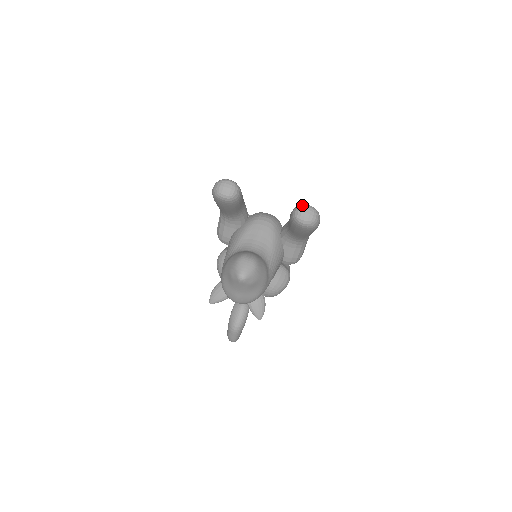
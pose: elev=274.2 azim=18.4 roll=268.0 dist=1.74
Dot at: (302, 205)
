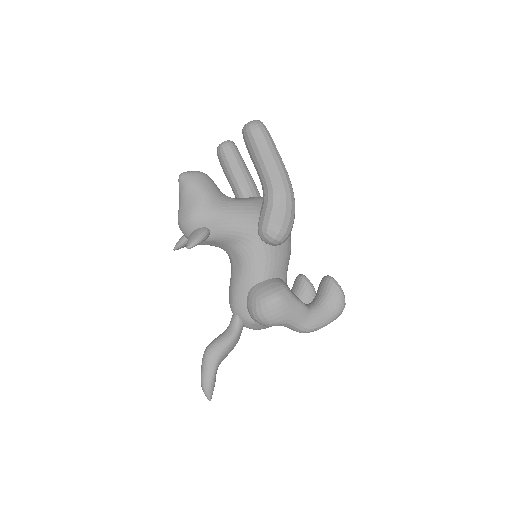
Dot at: occluded
